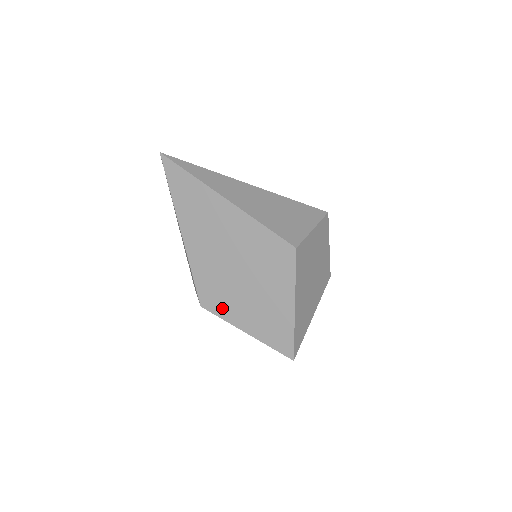
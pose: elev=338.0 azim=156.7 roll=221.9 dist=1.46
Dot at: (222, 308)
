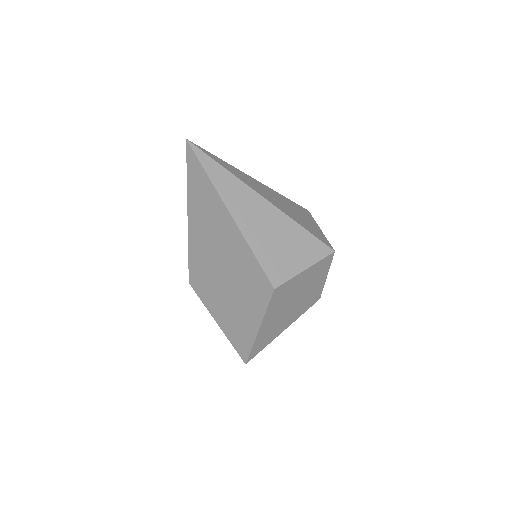
Dot at: (204, 294)
